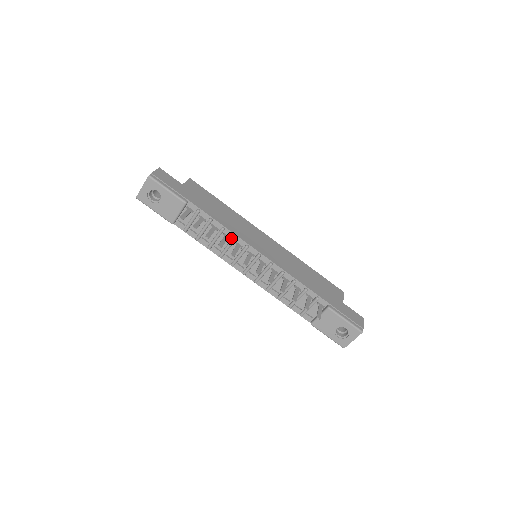
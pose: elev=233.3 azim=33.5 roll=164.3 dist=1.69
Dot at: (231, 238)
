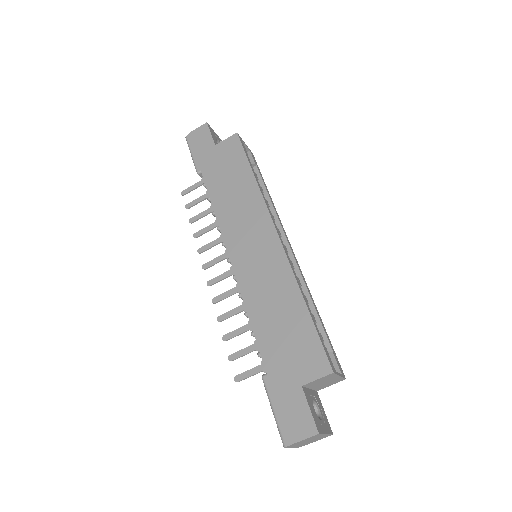
Dot at: occluded
